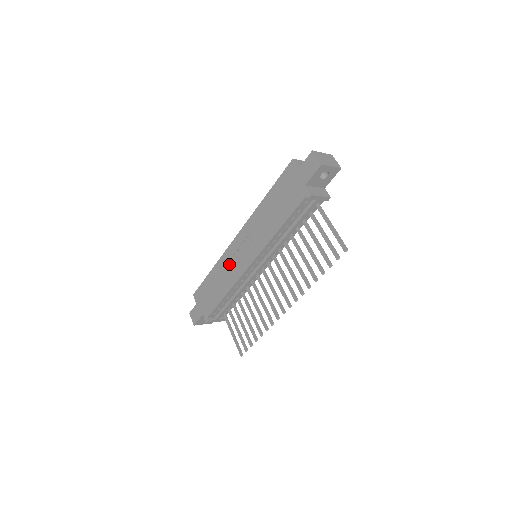
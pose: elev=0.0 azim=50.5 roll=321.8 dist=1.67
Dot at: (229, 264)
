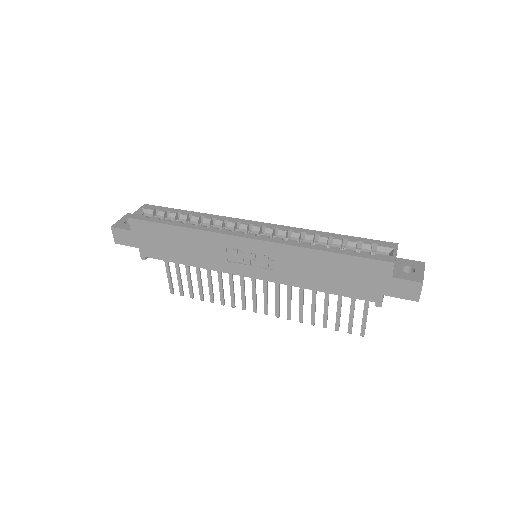
Dot at: (218, 250)
